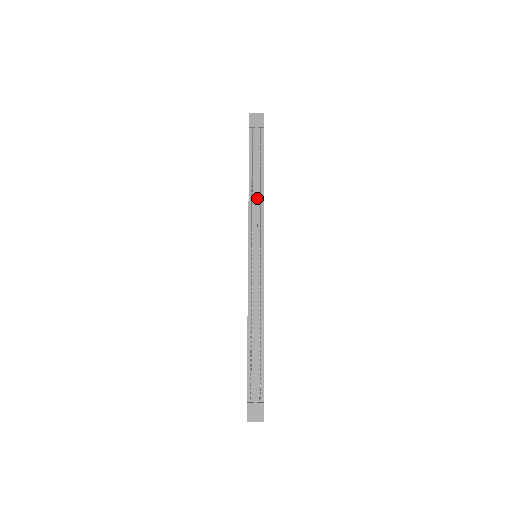
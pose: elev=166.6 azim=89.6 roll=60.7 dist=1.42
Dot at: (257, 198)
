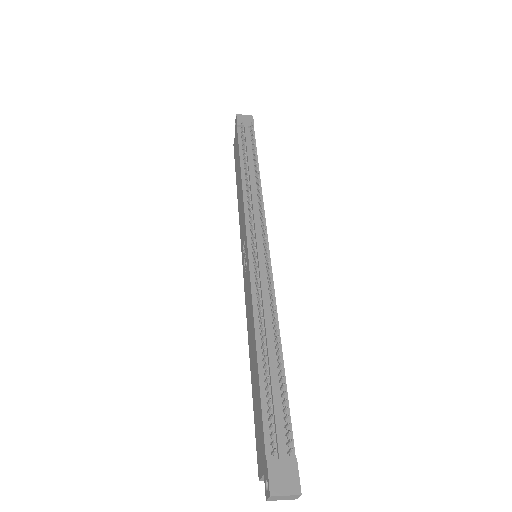
Dot at: (254, 188)
